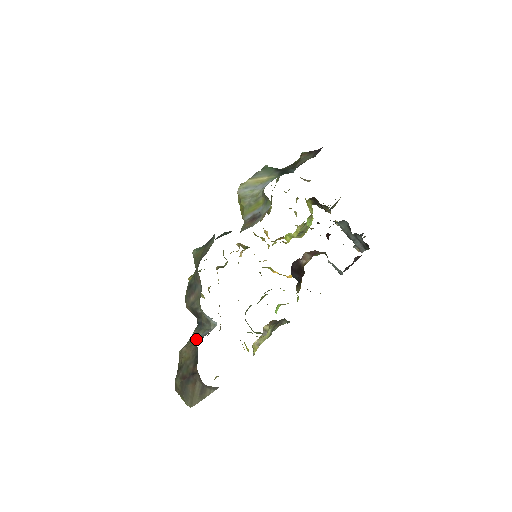
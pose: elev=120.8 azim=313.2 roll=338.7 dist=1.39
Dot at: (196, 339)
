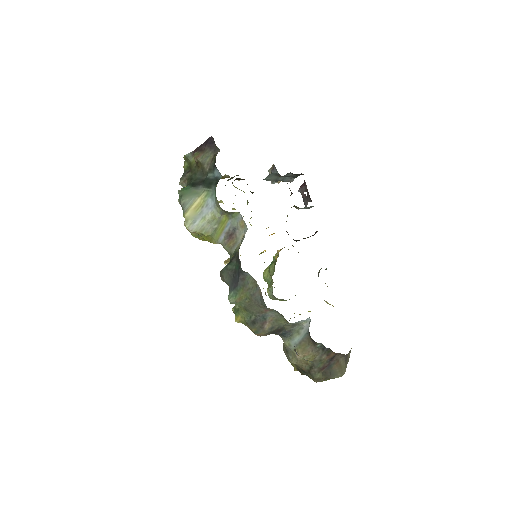
Dot at: (300, 343)
